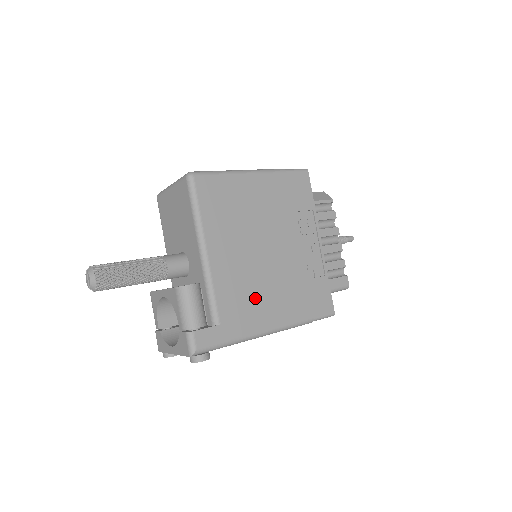
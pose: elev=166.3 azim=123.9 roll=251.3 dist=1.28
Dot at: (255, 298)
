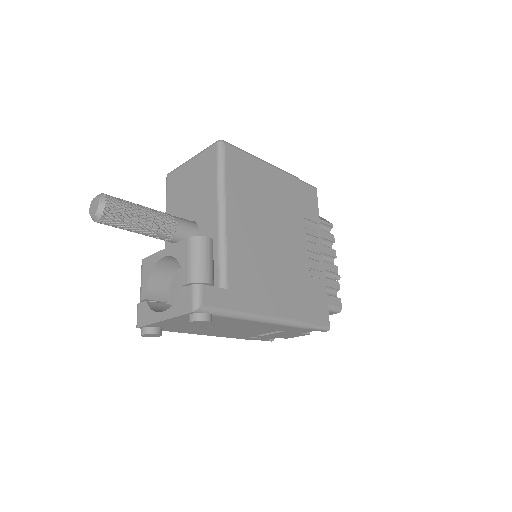
Dot at: (263, 278)
